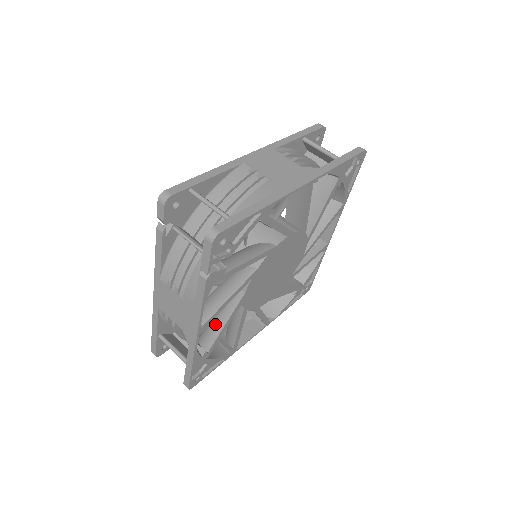
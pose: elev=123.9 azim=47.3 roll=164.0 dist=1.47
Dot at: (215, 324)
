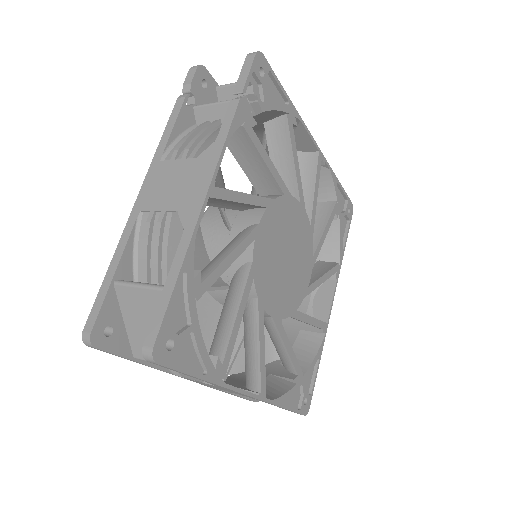
Dot at: (213, 260)
